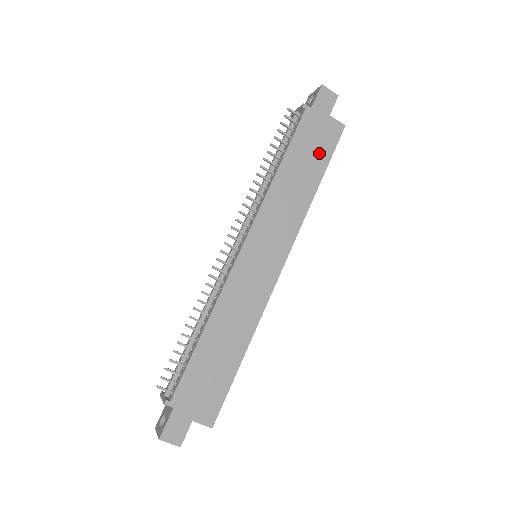
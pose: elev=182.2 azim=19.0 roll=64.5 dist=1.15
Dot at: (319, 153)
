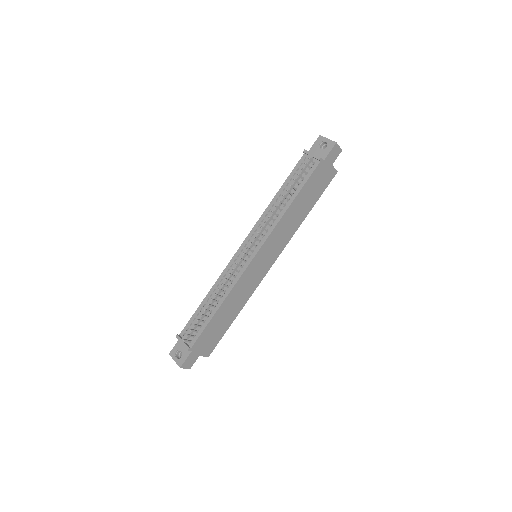
Dot at: (316, 192)
